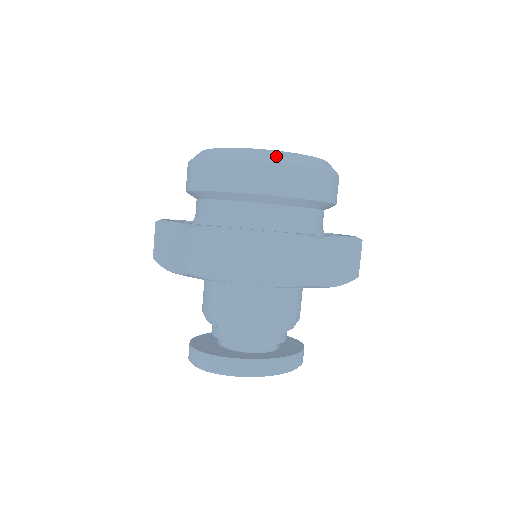
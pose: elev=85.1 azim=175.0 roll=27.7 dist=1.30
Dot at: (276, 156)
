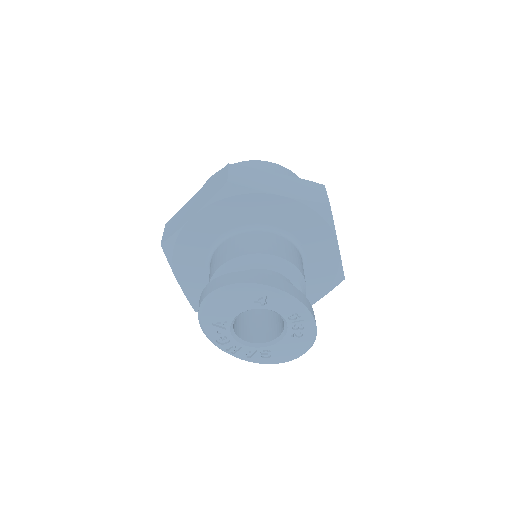
Dot at: occluded
